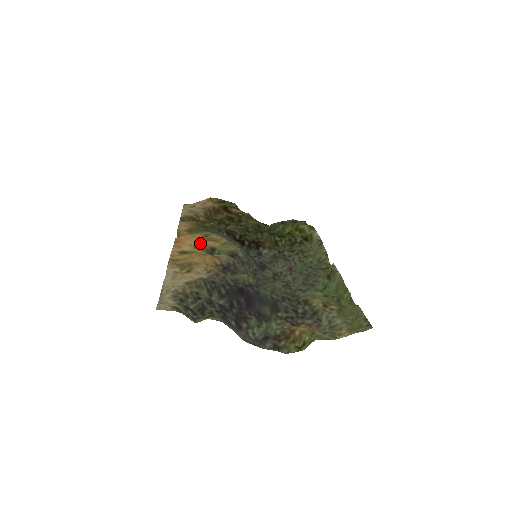
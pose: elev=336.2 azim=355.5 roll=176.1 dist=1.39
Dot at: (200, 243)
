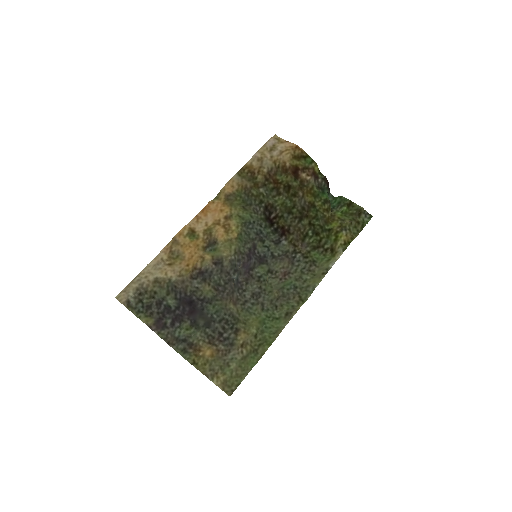
Dot at: (214, 227)
